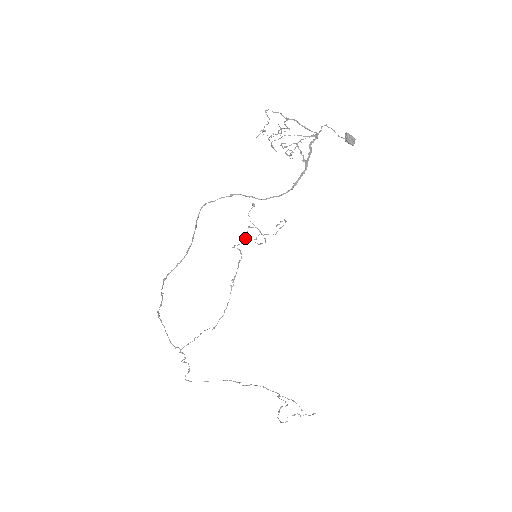
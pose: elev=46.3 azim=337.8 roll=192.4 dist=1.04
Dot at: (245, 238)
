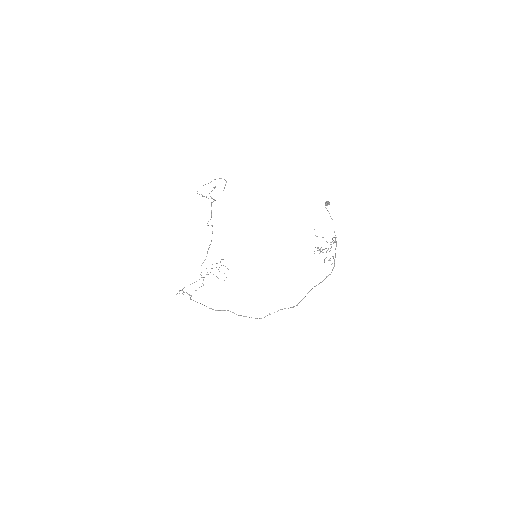
Dot at: (211, 213)
